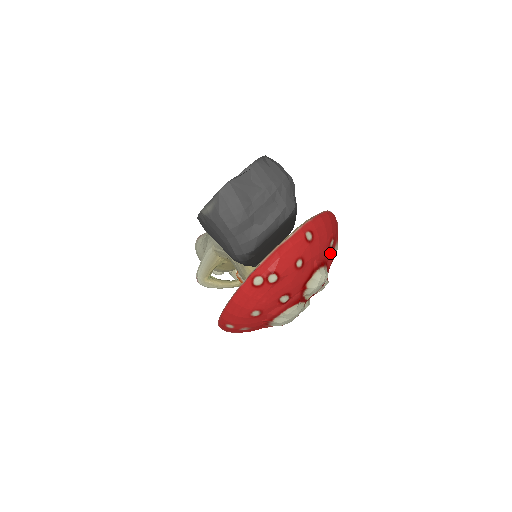
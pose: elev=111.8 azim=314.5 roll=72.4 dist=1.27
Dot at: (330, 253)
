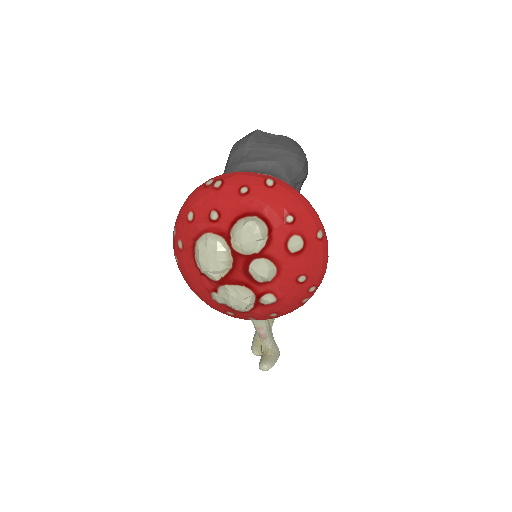
Dot at: (283, 229)
